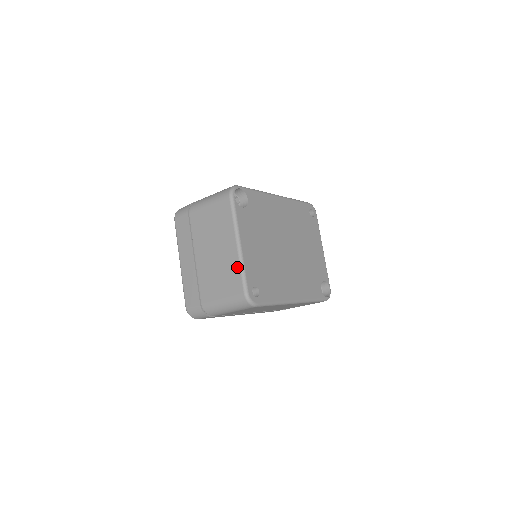
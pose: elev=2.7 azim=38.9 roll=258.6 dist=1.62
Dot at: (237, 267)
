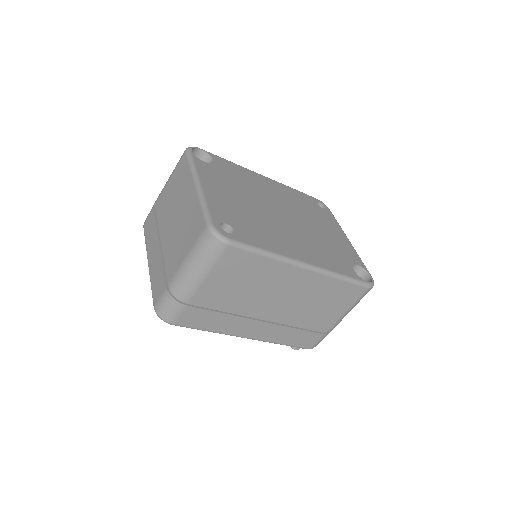
Dot at: (197, 206)
